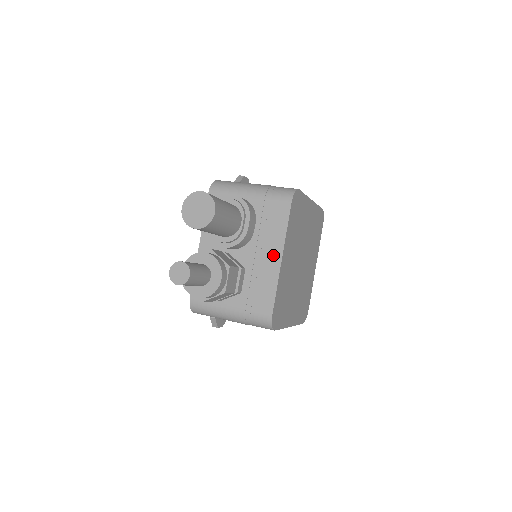
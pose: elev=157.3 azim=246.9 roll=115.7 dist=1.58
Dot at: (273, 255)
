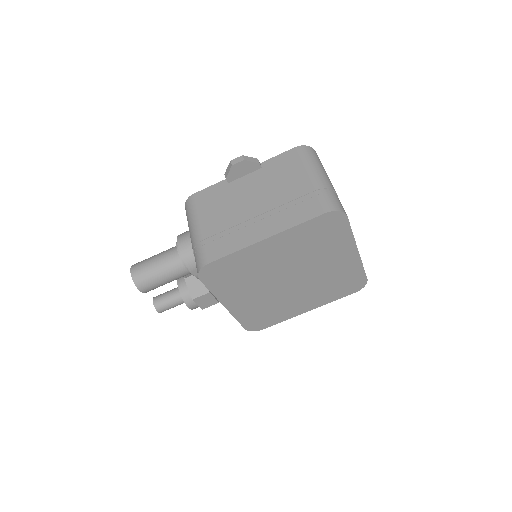
Dot at: occluded
